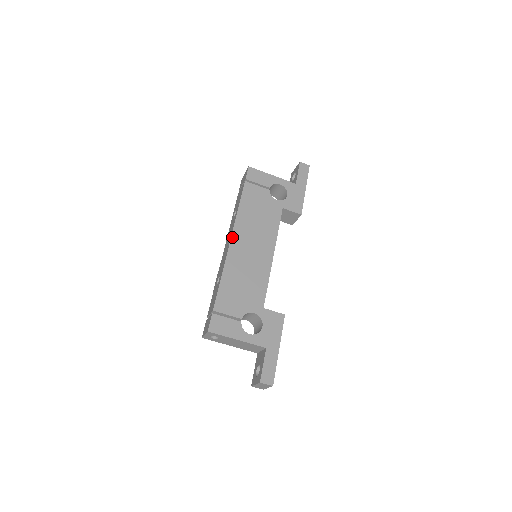
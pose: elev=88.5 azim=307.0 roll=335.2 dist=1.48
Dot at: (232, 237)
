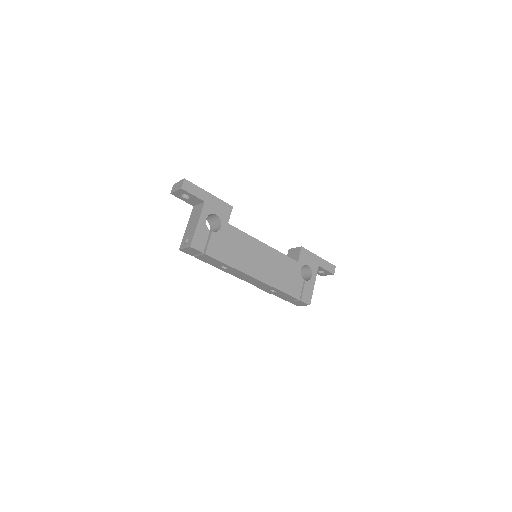
Dot at: (253, 277)
